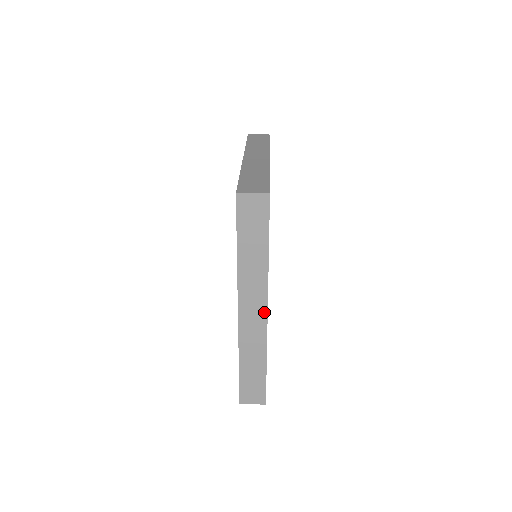
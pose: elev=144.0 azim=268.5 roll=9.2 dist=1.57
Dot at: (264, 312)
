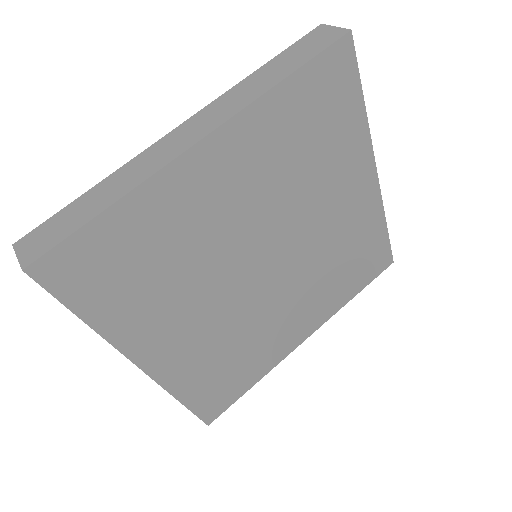
Dot at: (198, 138)
